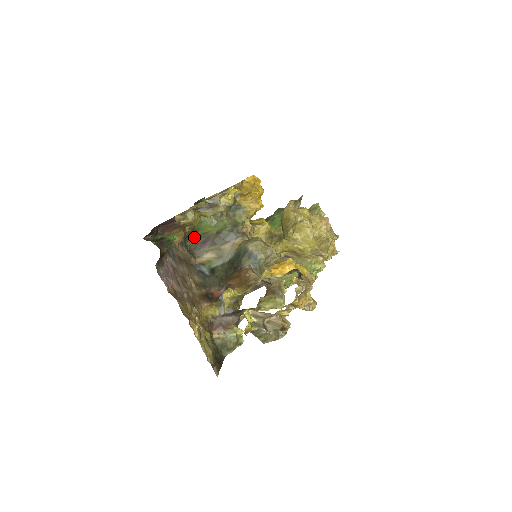
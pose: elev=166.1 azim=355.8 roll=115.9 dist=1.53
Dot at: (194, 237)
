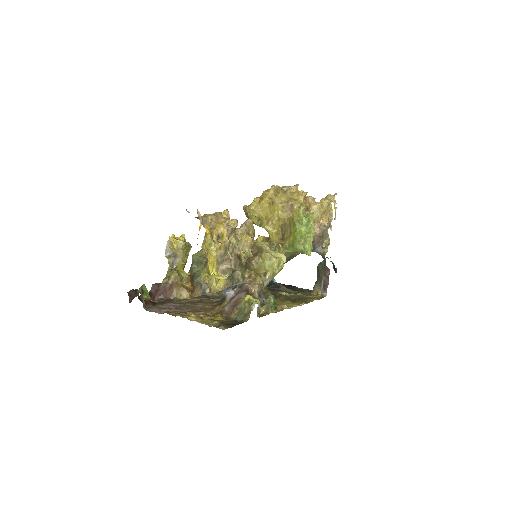
Dot at: occluded
